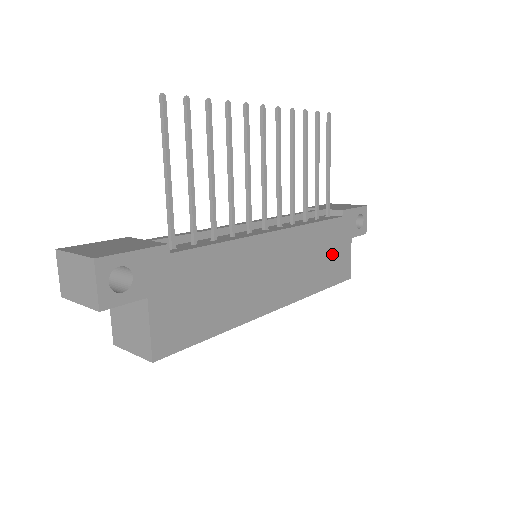
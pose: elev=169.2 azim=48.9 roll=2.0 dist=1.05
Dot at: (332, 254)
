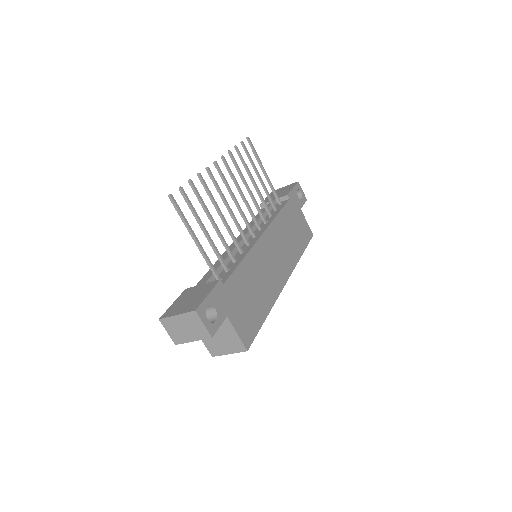
Dot at: (296, 227)
